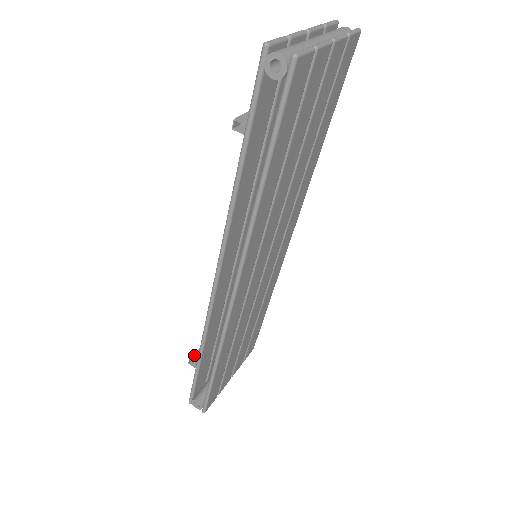
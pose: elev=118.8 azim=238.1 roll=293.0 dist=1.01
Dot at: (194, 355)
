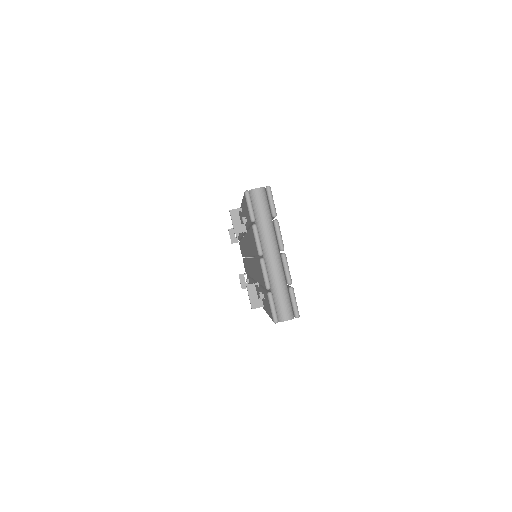
Dot at: (241, 284)
